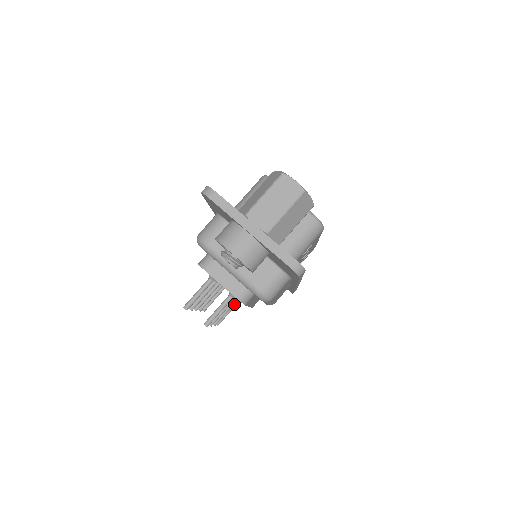
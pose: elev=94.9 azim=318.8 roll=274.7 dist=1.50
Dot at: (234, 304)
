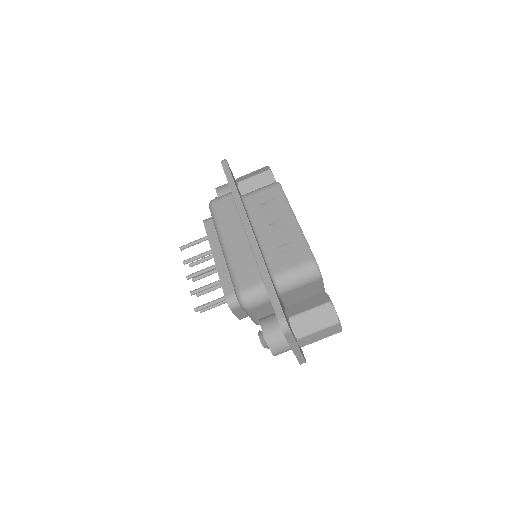
Dot at: occluded
